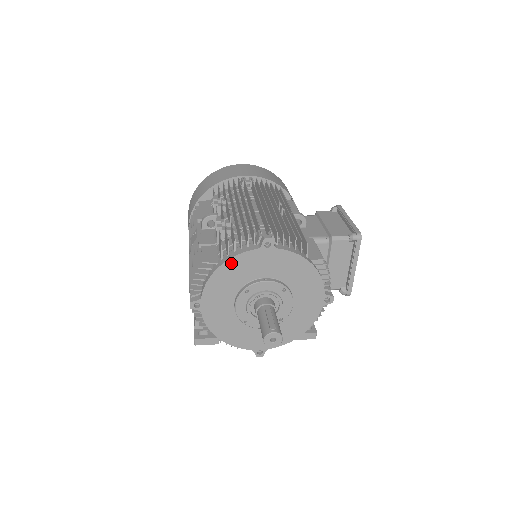
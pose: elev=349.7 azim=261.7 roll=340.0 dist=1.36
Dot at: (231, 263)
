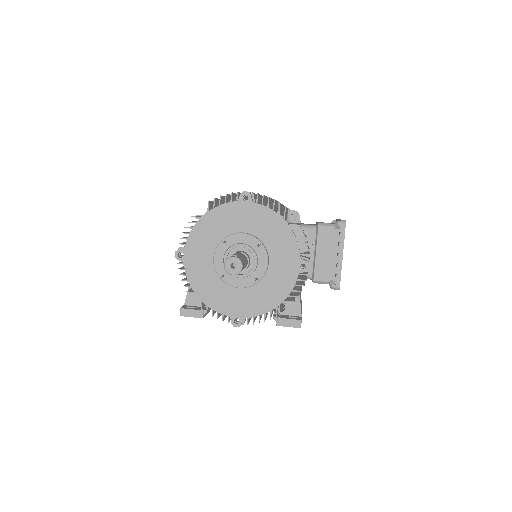
Dot at: (213, 213)
